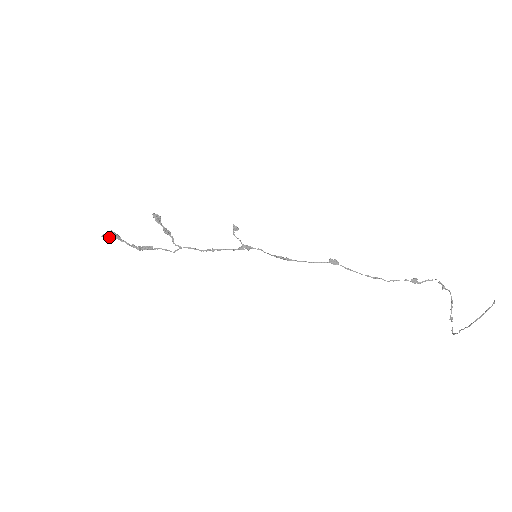
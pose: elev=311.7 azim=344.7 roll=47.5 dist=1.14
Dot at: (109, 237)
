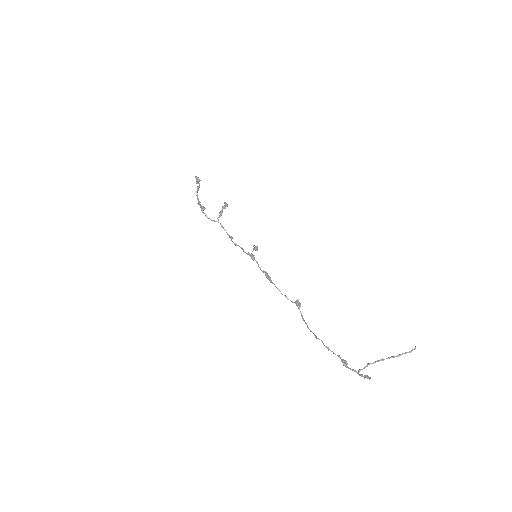
Dot at: (198, 179)
